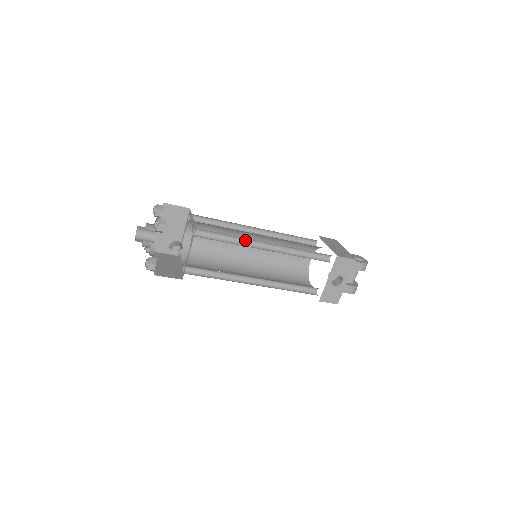
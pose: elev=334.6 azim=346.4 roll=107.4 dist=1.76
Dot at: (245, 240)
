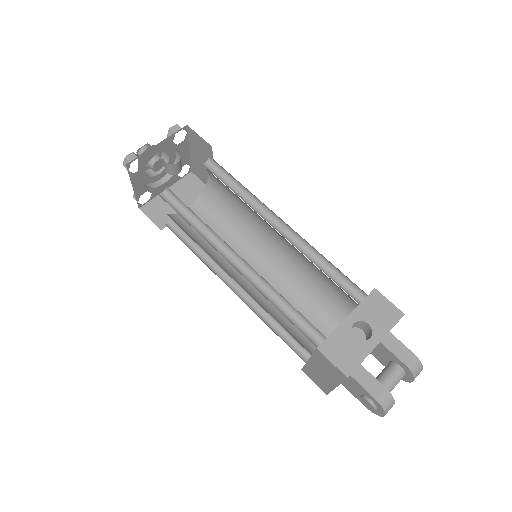
Dot at: (256, 207)
